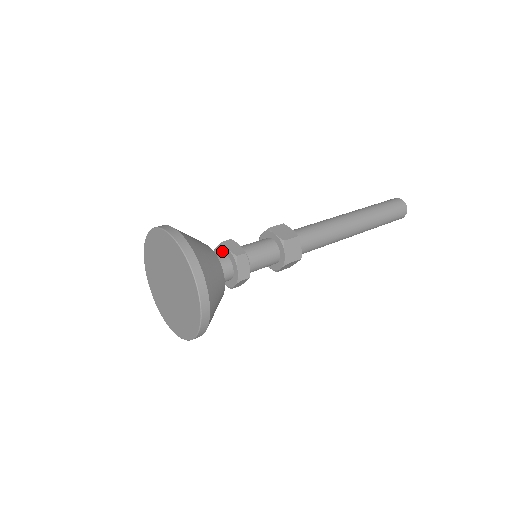
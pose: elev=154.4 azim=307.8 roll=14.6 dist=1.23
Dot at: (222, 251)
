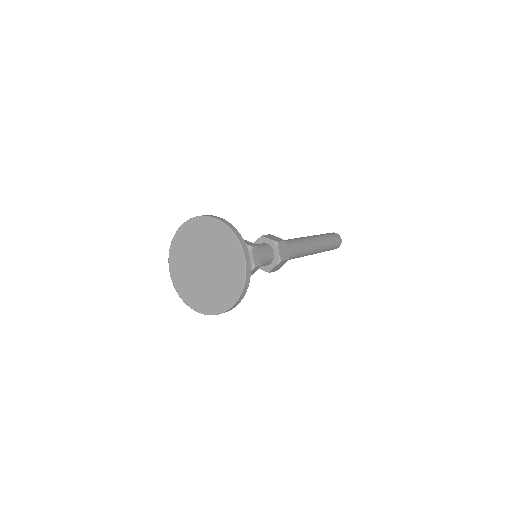
Dot at: occluded
